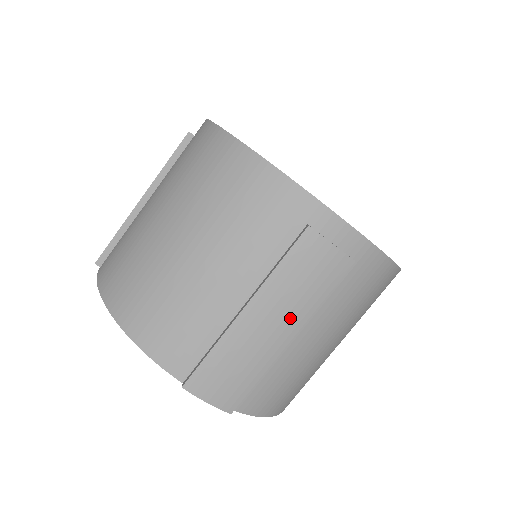
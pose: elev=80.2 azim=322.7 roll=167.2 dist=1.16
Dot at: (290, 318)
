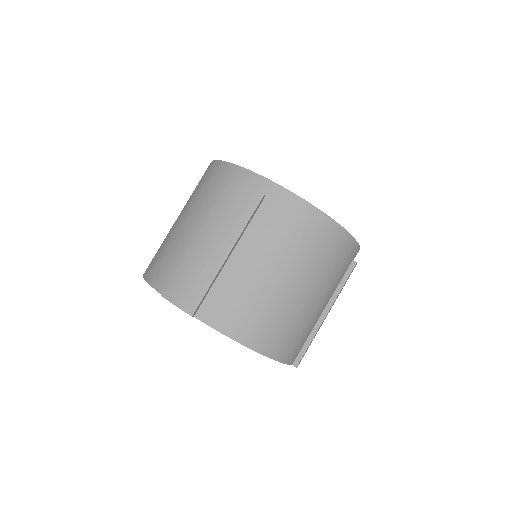
Dot at: (225, 238)
